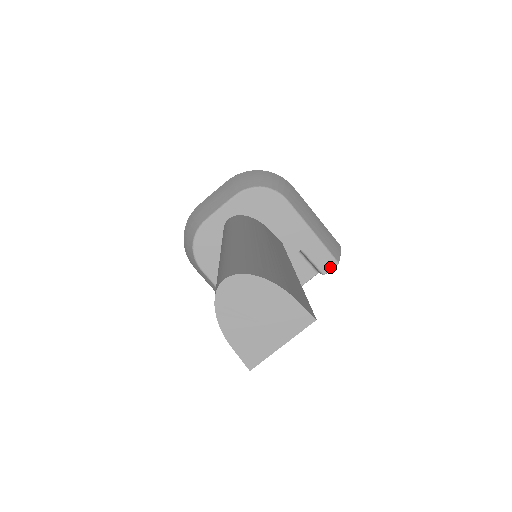
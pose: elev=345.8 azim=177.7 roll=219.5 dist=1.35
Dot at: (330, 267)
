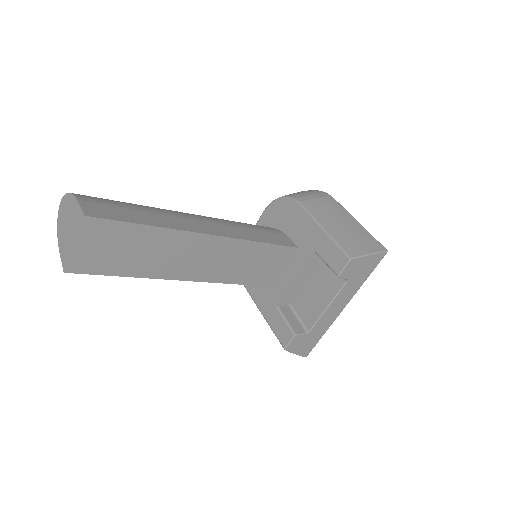
Dot at: (342, 265)
